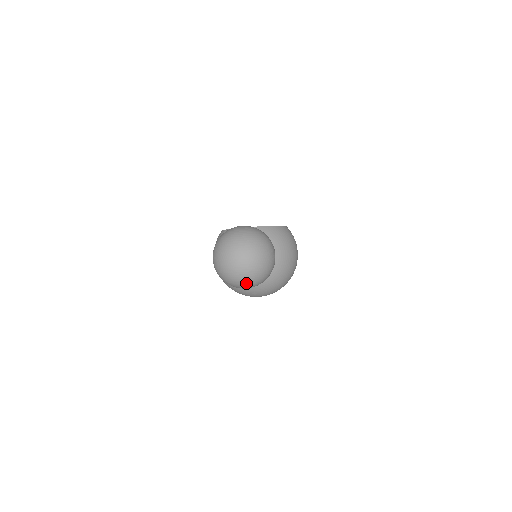
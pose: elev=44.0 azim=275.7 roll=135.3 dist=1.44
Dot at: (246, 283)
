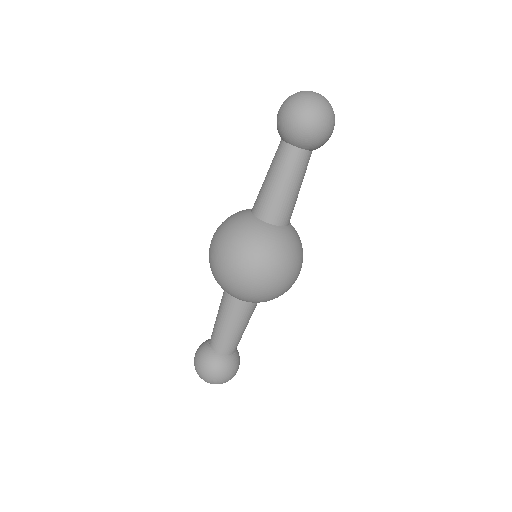
Dot at: (315, 107)
